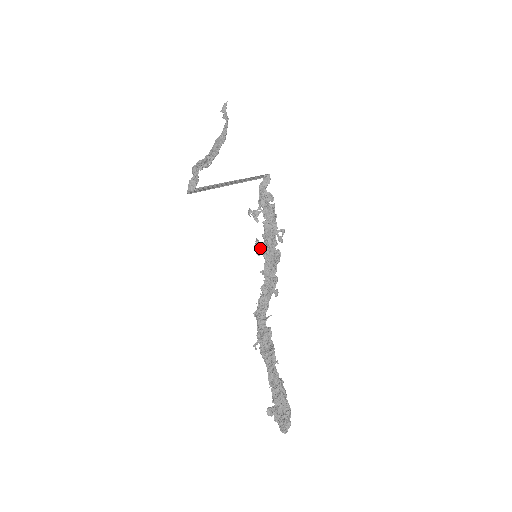
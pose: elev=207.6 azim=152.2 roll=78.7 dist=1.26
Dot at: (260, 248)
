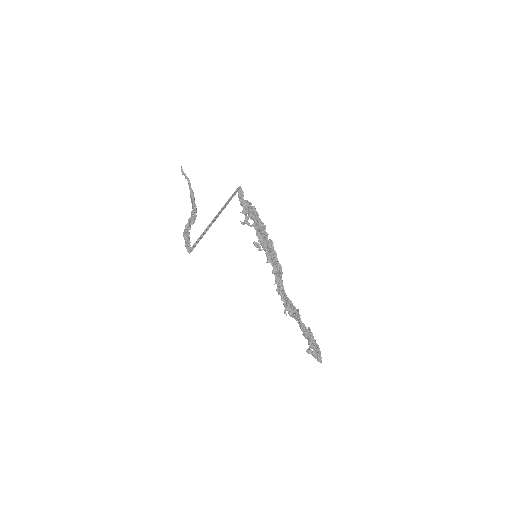
Dot at: (258, 246)
